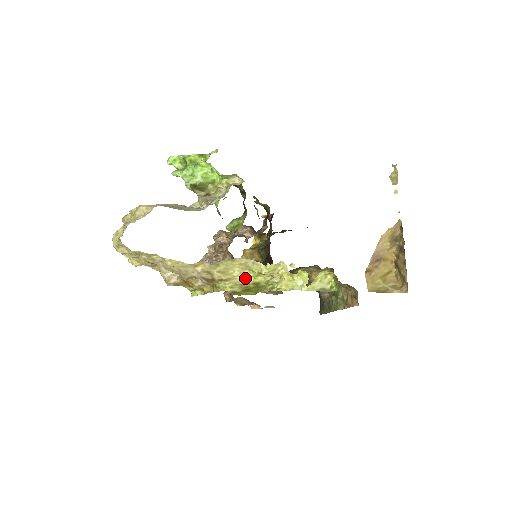
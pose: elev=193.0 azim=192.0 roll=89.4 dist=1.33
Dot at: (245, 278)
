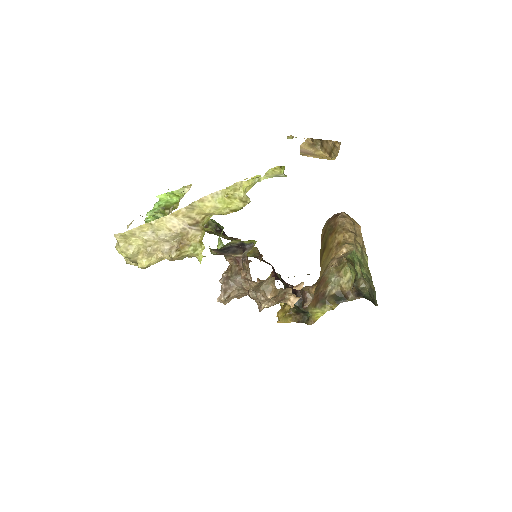
Dot at: (221, 210)
